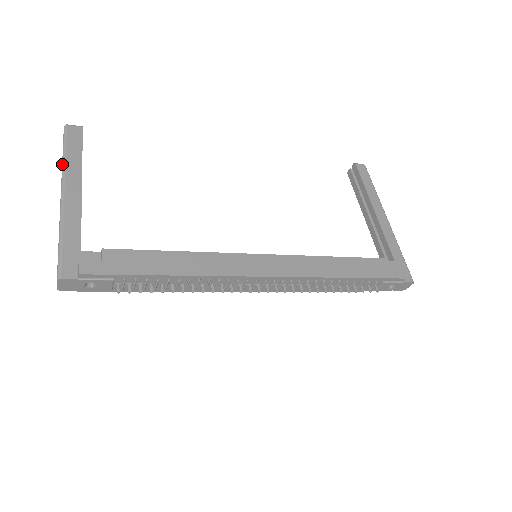
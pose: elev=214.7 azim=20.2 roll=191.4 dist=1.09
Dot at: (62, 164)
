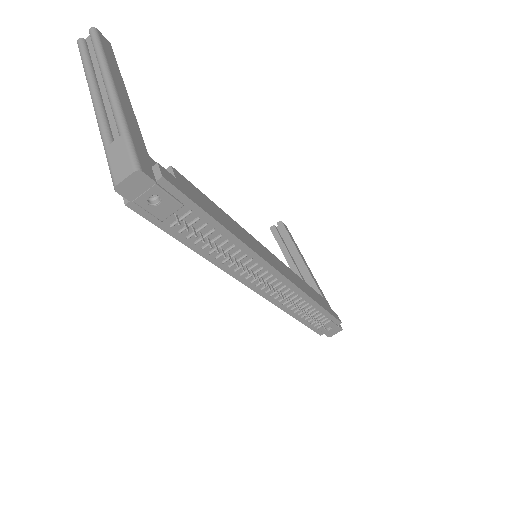
Dot at: (102, 59)
